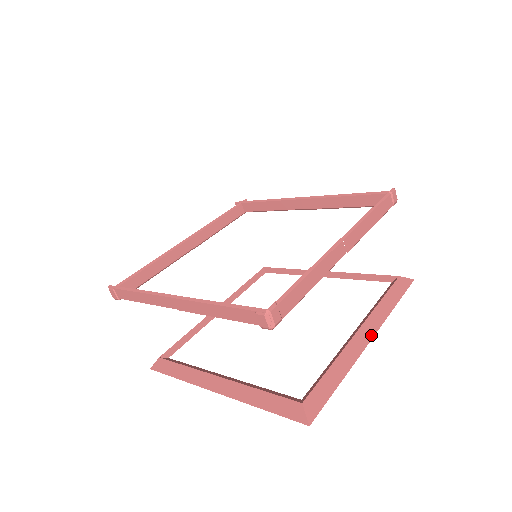
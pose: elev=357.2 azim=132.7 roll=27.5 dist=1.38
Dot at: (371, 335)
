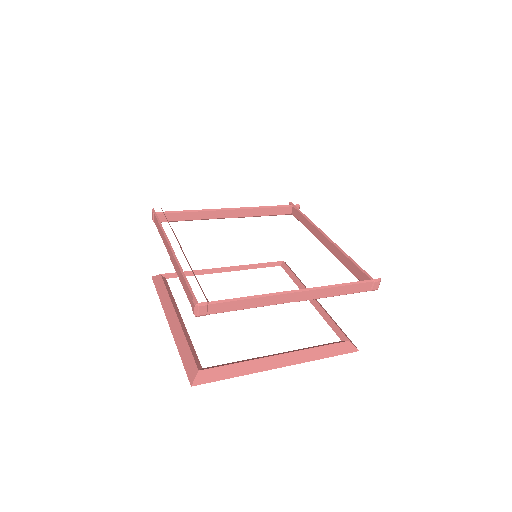
Dot at: (286, 364)
